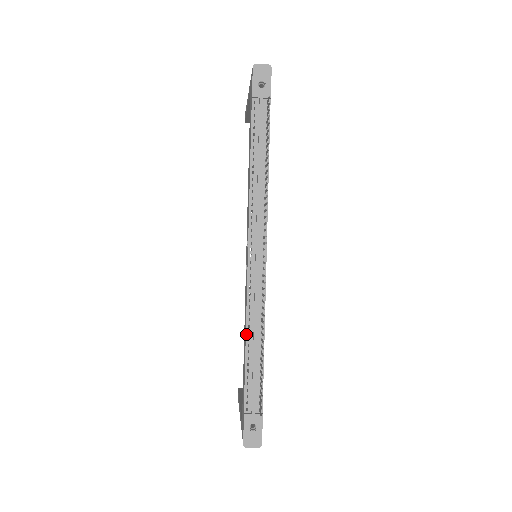
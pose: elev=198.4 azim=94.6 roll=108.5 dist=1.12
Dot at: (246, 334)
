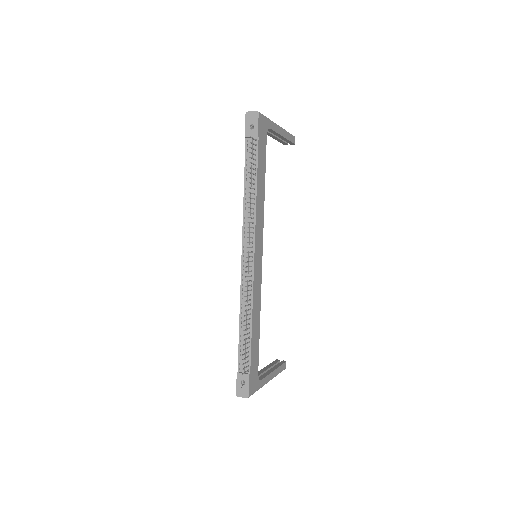
Dot at: (240, 314)
